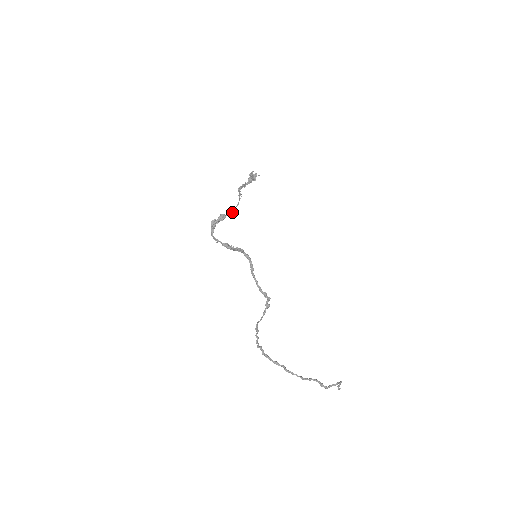
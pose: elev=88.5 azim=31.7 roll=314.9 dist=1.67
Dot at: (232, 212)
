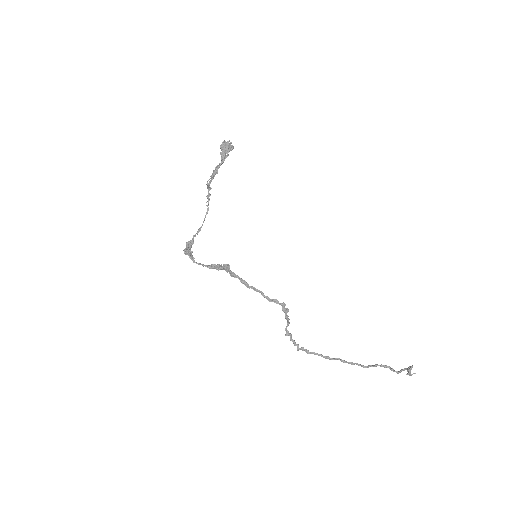
Dot at: (199, 231)
